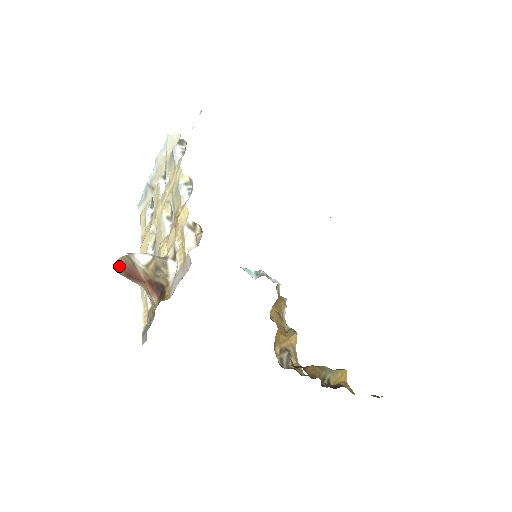
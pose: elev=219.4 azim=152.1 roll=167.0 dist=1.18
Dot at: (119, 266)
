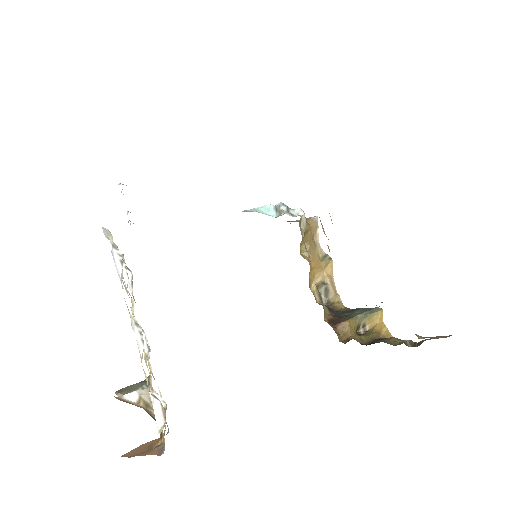
Dot at: occluded
